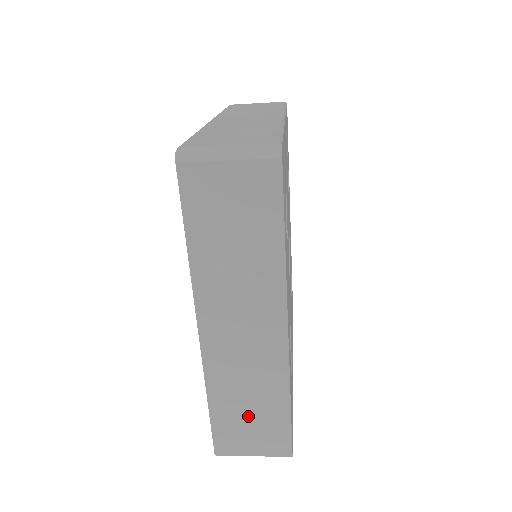
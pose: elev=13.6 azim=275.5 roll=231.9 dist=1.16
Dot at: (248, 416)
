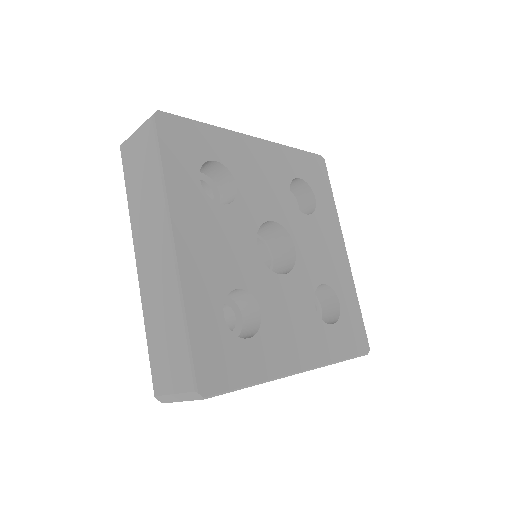
Dot at: (165, 343)
